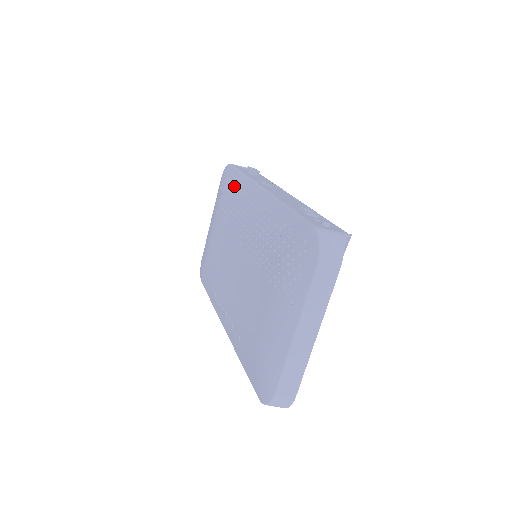
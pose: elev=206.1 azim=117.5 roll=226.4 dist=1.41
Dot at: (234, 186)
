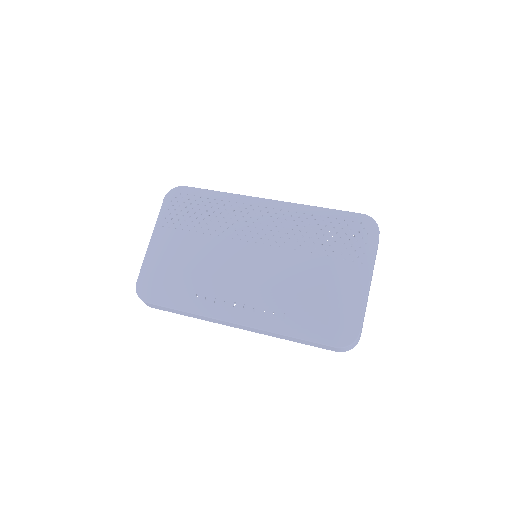
Dot at: (212, 201)
